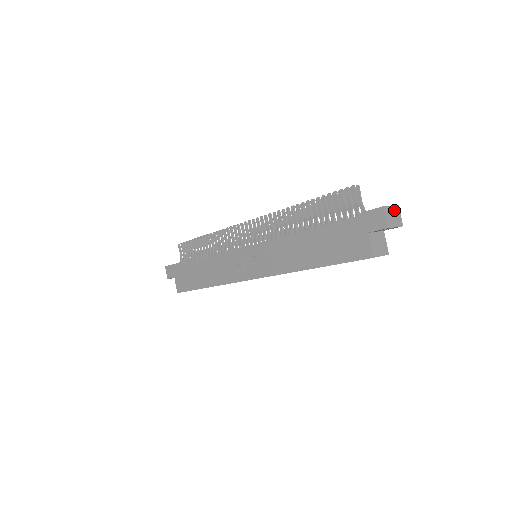
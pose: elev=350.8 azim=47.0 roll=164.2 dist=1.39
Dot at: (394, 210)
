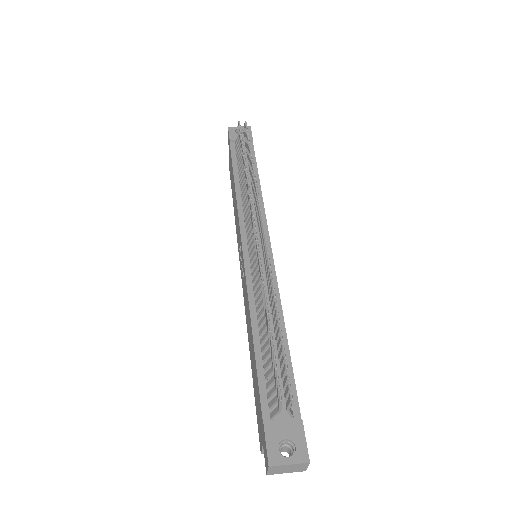
Dot at: (294, 466)
